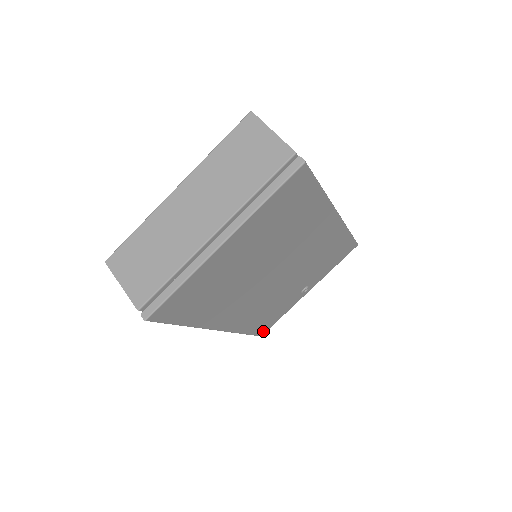
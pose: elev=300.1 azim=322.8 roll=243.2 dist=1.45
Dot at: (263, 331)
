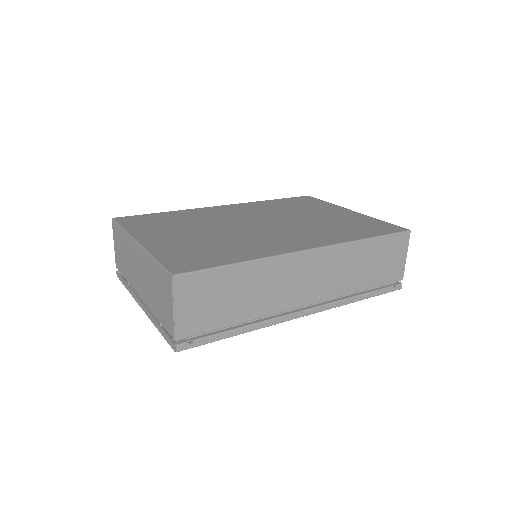
Dot at: occluded
